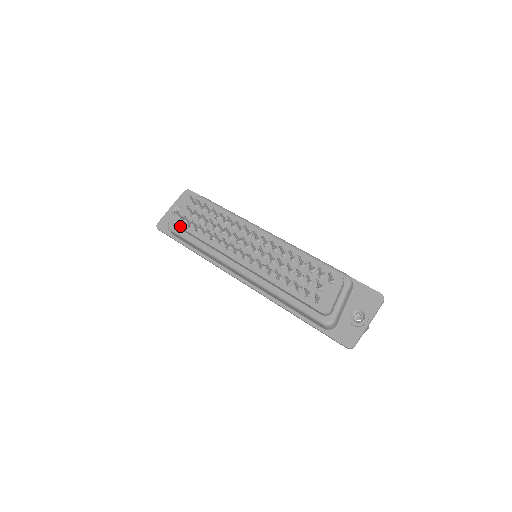
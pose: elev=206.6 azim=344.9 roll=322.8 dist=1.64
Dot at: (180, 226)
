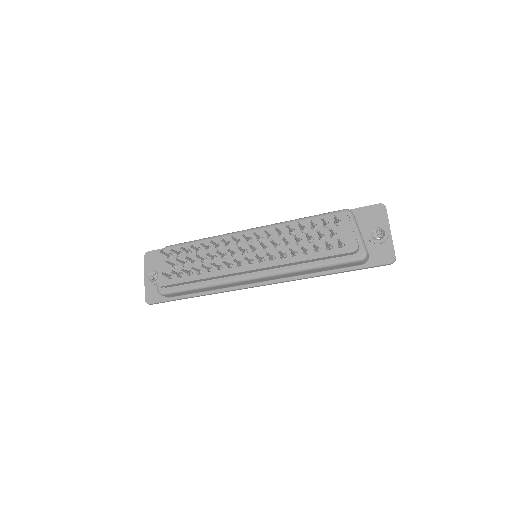
Dot at: (172, 284)
